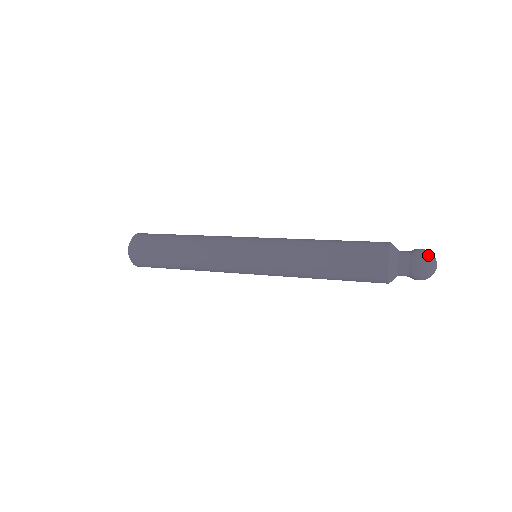
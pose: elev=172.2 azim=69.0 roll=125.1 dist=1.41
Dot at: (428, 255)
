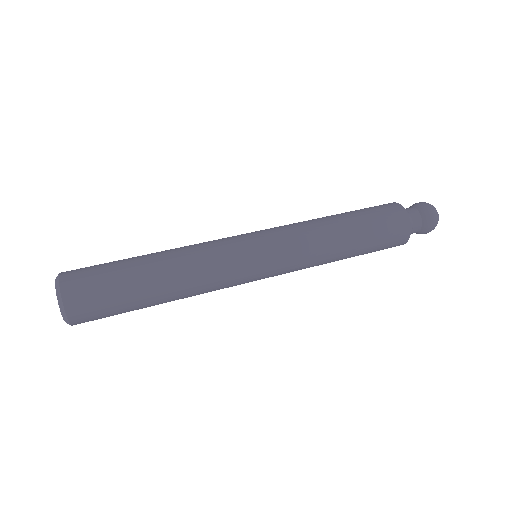
Dot at: occluded
